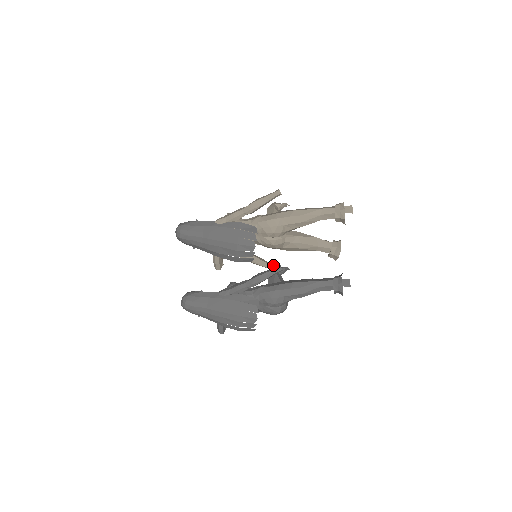
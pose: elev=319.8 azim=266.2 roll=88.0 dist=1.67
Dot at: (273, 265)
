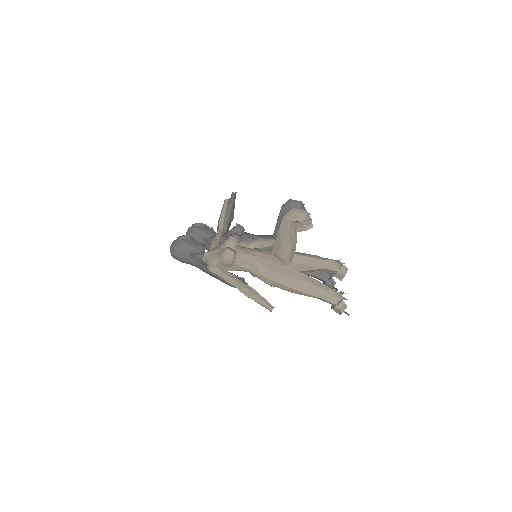
Dot at: occluded
